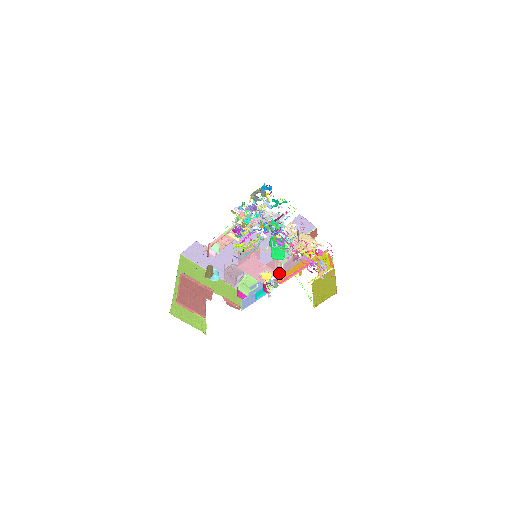
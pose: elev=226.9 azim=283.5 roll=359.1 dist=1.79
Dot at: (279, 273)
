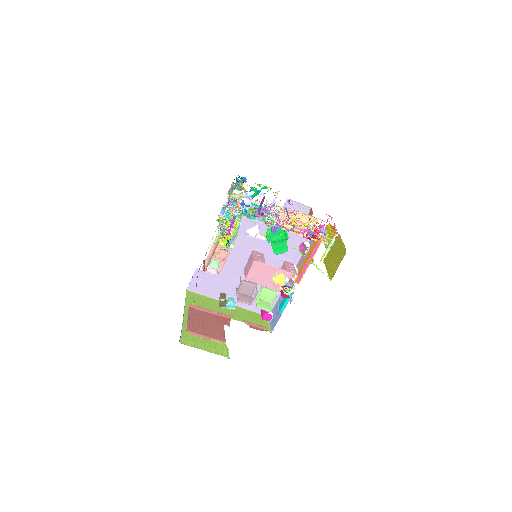
Dot at: (292, 272)
